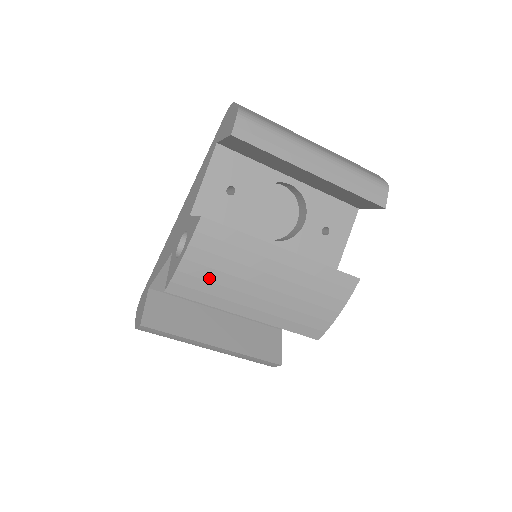
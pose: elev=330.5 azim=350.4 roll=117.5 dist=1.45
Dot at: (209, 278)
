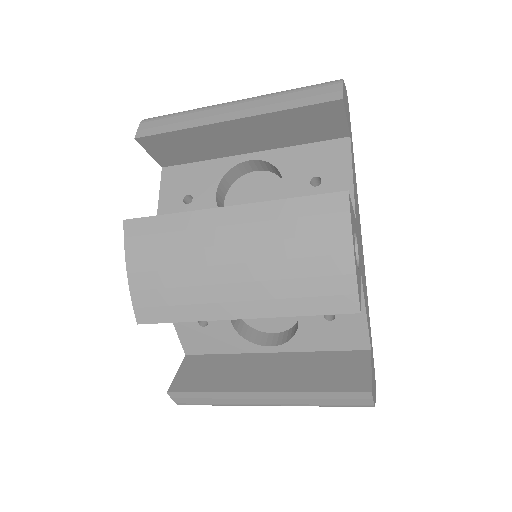
Dot at: (165, 284)
